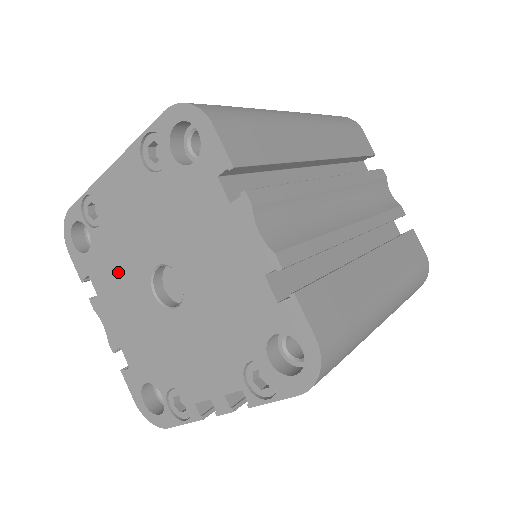
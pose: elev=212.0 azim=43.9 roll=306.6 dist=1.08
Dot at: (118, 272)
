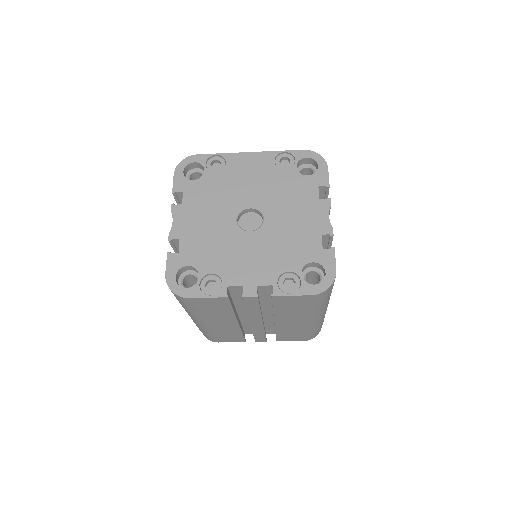
Dot at: (214, 199)
